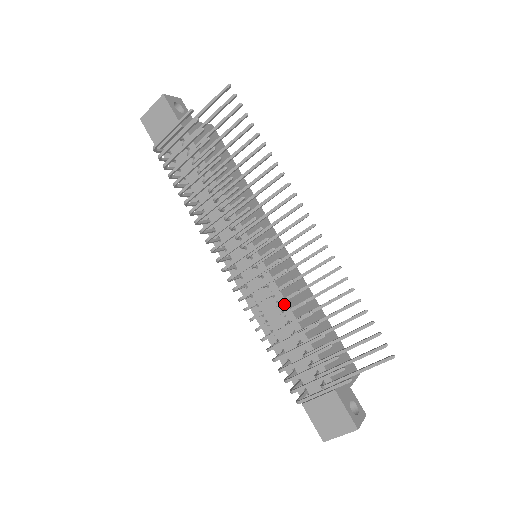
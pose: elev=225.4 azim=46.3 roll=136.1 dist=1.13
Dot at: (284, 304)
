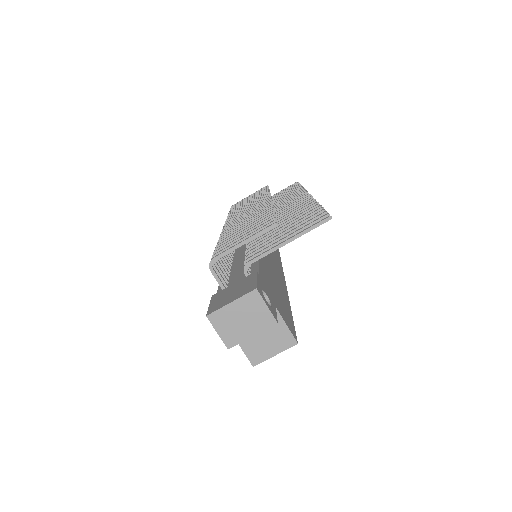
Dot at: occluded
